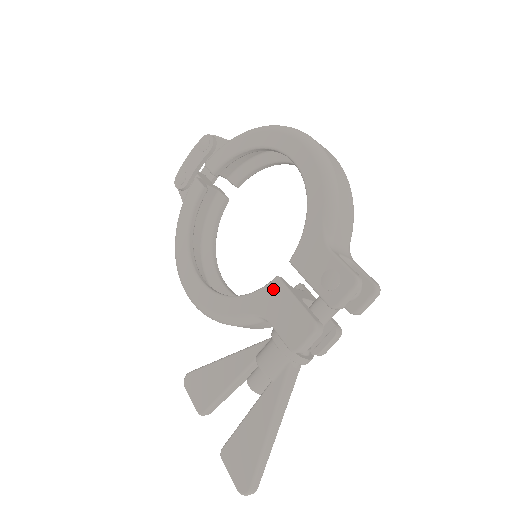
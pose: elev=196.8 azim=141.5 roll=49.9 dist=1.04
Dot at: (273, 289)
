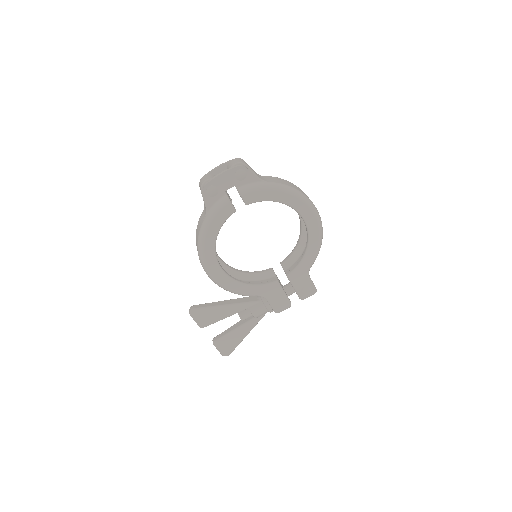
Dot at: (274, 287)
